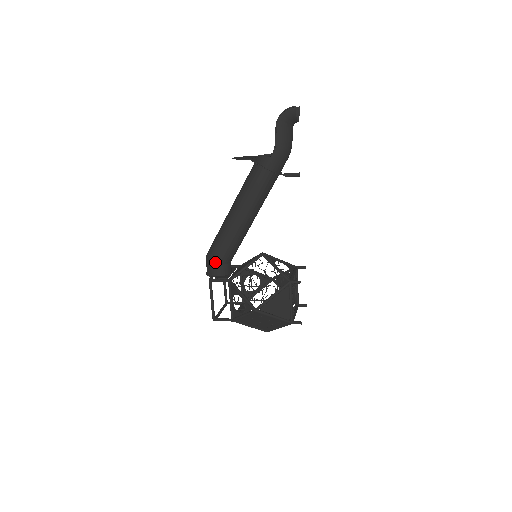
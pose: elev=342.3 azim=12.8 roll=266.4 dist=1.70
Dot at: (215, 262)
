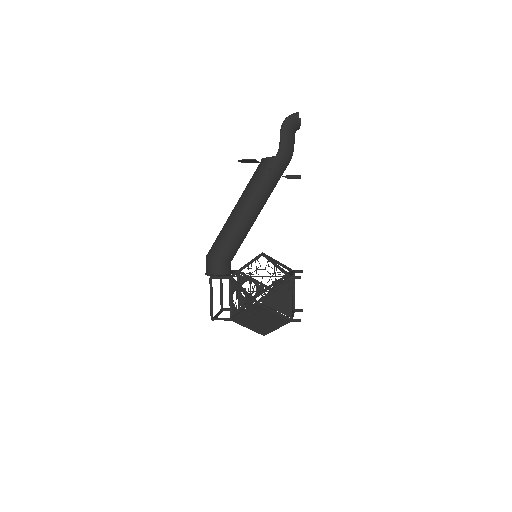
Dot at: (216, 260)
